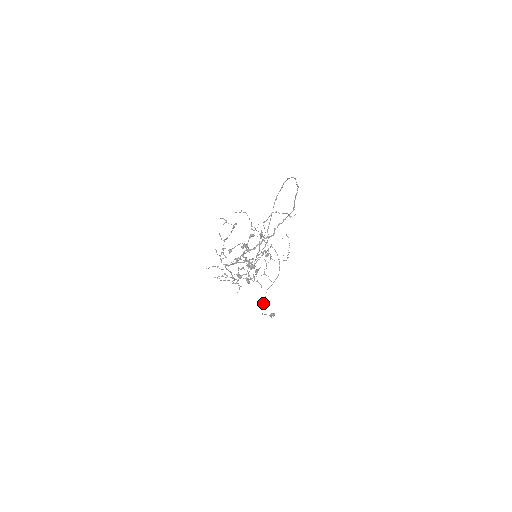
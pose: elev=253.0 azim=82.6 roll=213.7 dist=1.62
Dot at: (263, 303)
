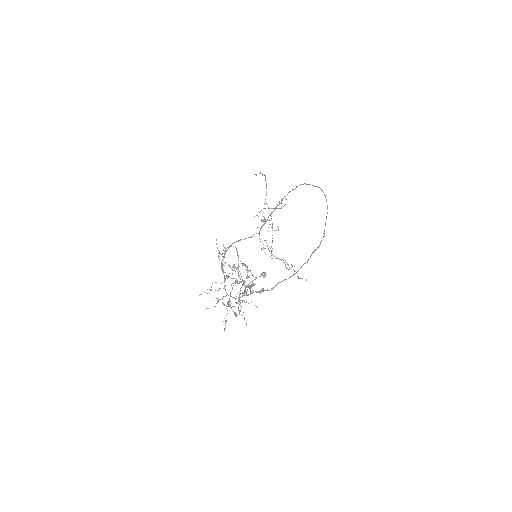
Dot at: occluded
